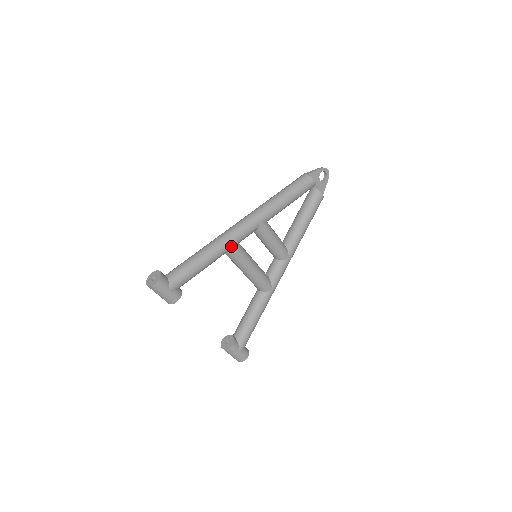
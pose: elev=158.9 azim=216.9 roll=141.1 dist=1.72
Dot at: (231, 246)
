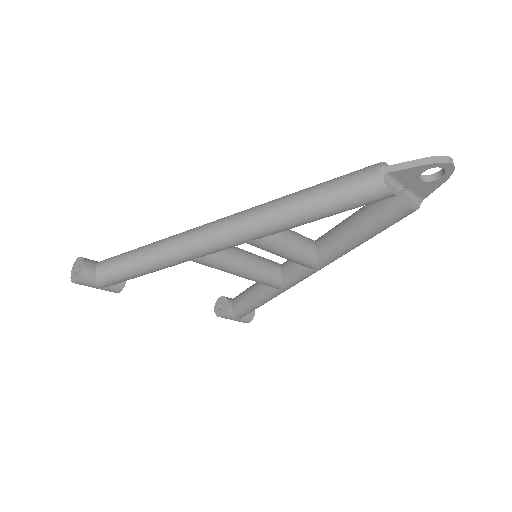
Dot at: (192, 259)
